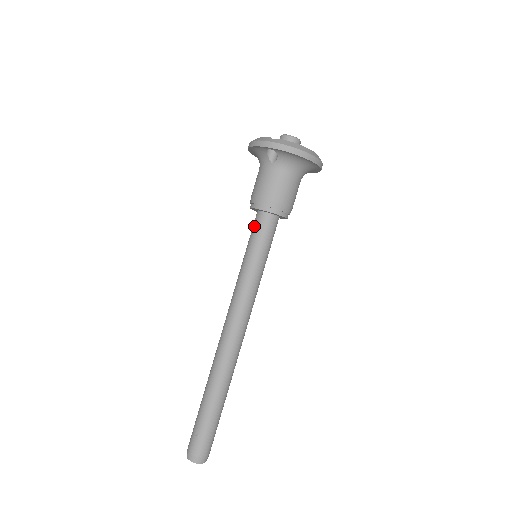
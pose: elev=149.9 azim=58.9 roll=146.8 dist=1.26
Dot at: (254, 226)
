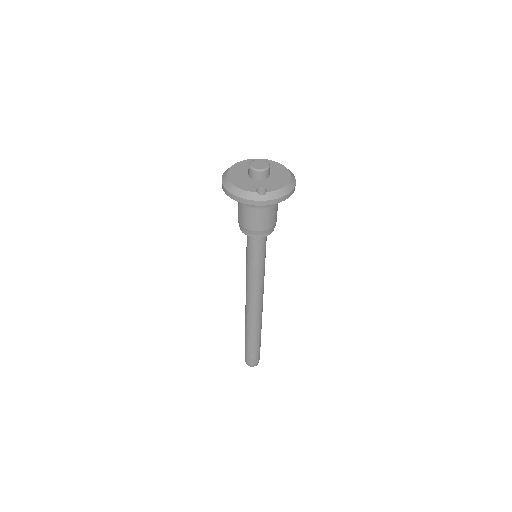
Dot at: (252, 244)
